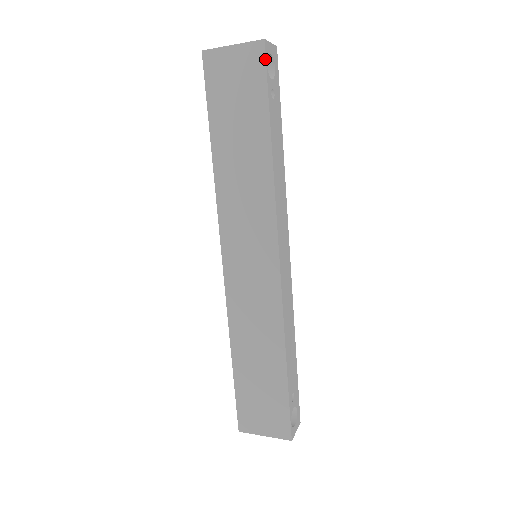
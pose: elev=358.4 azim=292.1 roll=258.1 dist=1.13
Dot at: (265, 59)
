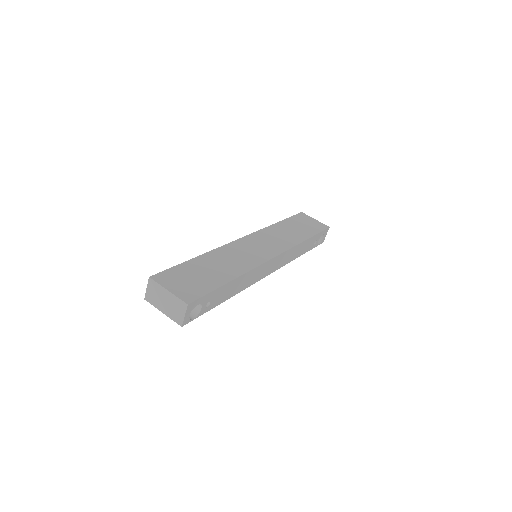
Dot at: (190, 321)
